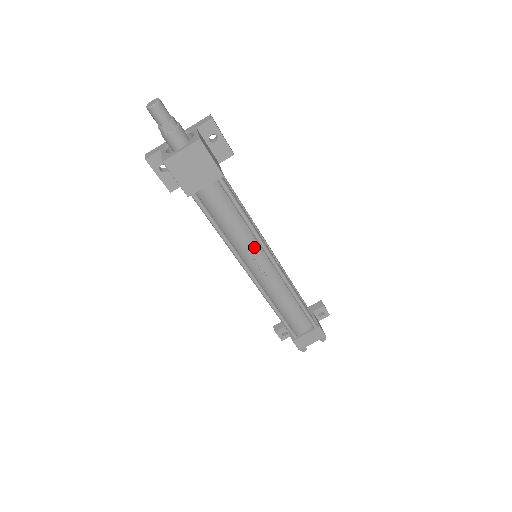
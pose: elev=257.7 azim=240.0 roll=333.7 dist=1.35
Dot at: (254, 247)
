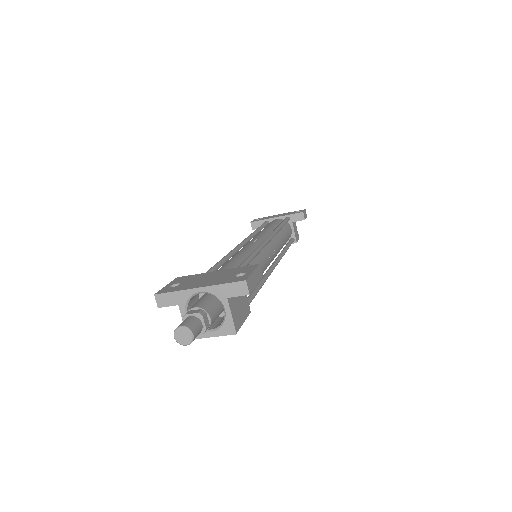
Dot at: occluded
